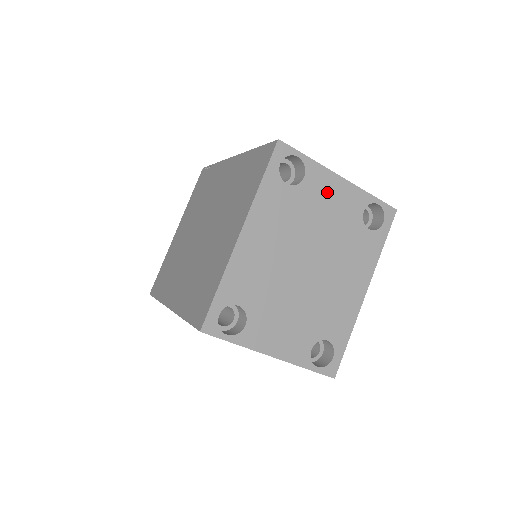
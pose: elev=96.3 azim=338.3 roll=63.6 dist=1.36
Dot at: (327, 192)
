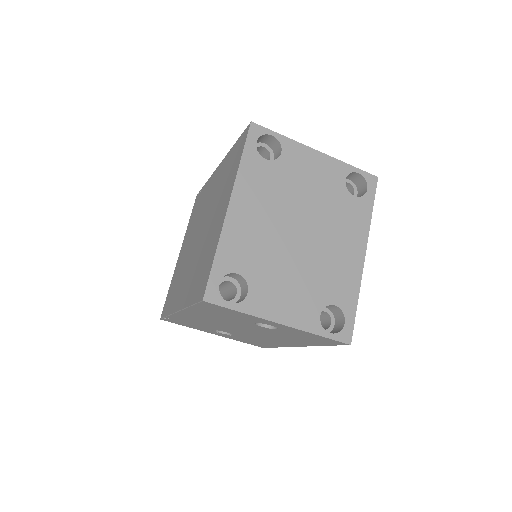
Dot at: (306, 165)
